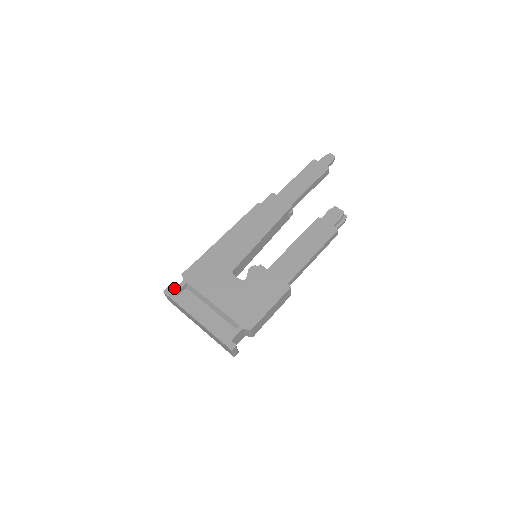
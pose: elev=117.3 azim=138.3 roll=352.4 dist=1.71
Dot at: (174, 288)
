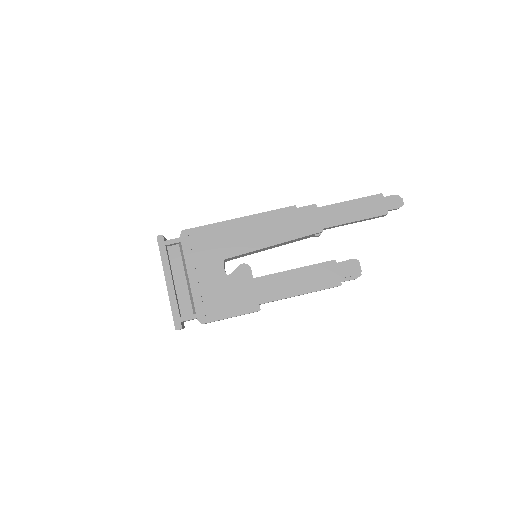
Dot at: occluded
